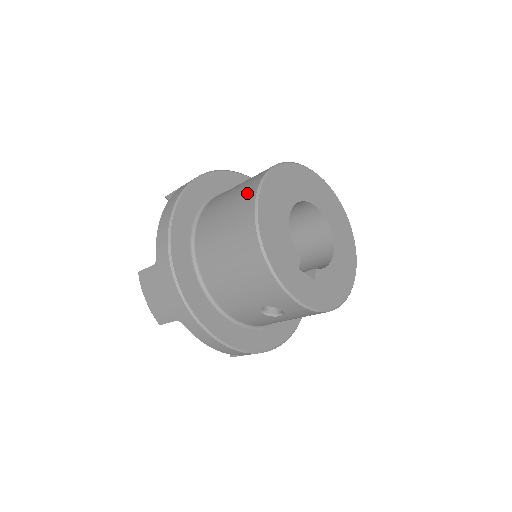
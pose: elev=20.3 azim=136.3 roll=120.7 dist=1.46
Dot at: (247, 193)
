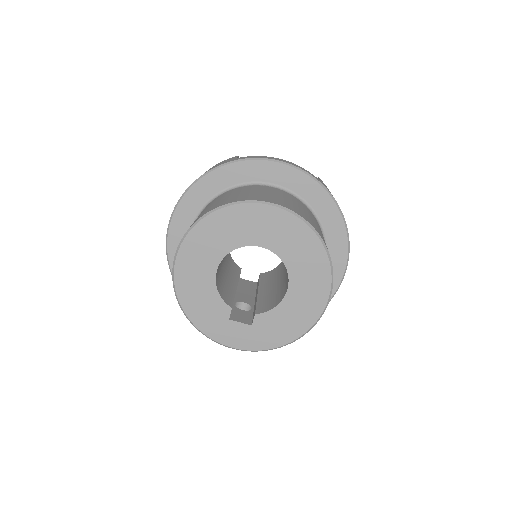
Dot at: occluded
